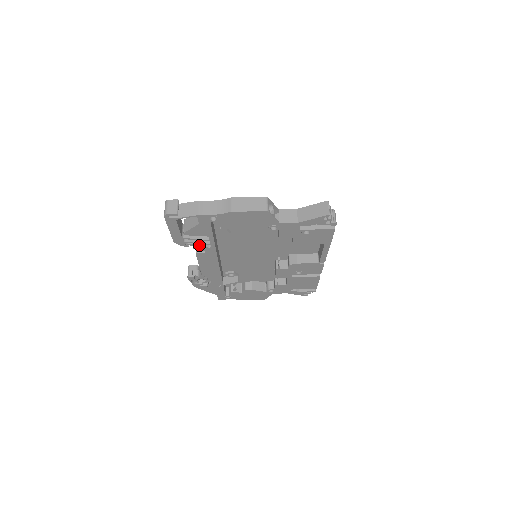
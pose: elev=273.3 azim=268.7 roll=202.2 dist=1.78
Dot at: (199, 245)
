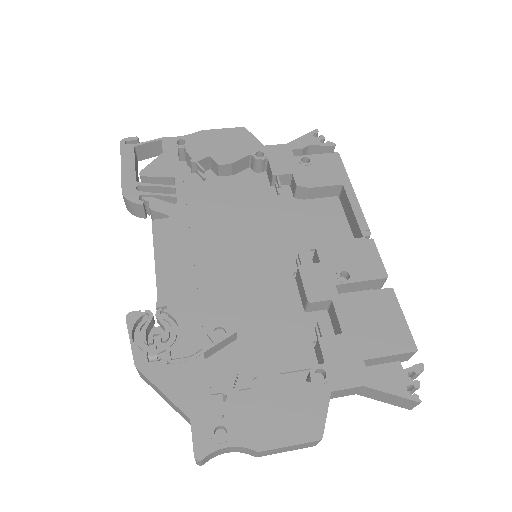
Dot at: (159, 200)
